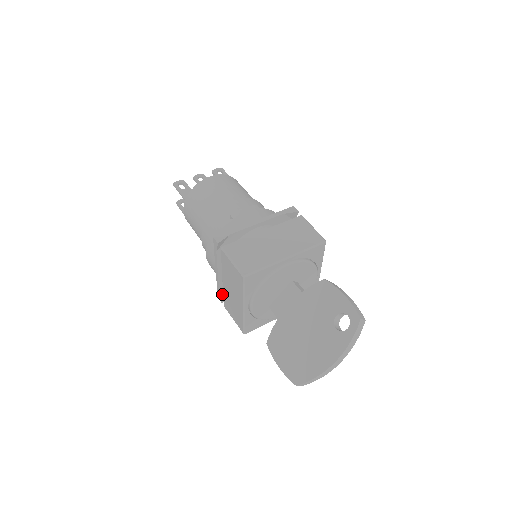
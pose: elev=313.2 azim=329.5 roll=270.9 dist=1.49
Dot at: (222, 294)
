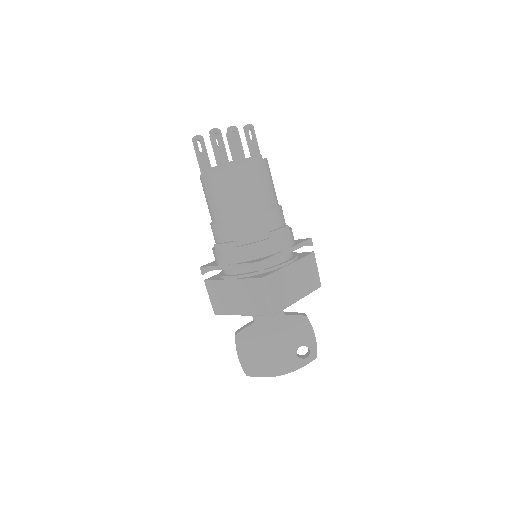
Dot at: (208, 271)
